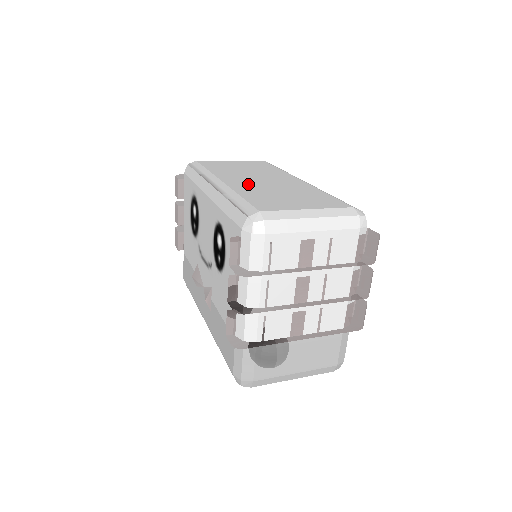
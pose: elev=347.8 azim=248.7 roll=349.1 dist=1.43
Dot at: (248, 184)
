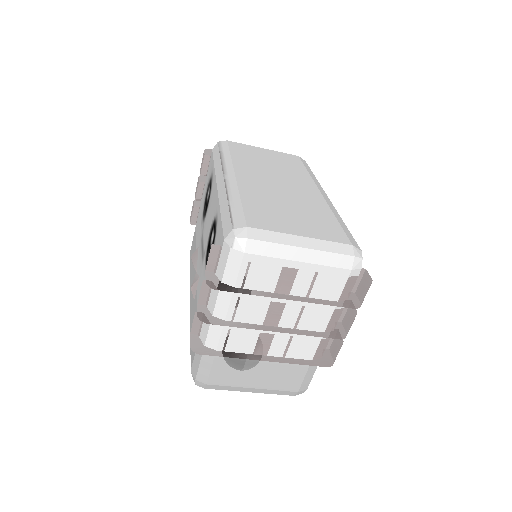
Dot at: (260, 186)
